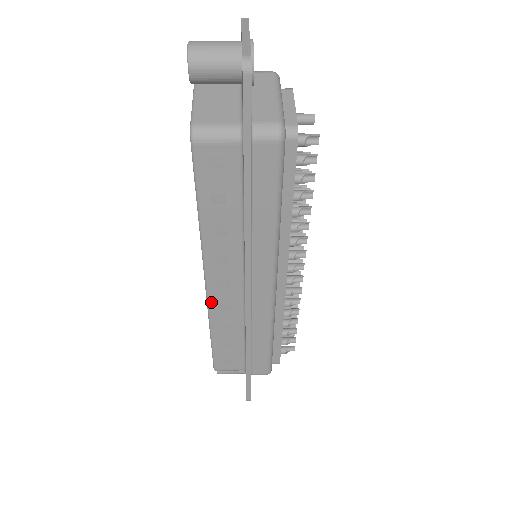
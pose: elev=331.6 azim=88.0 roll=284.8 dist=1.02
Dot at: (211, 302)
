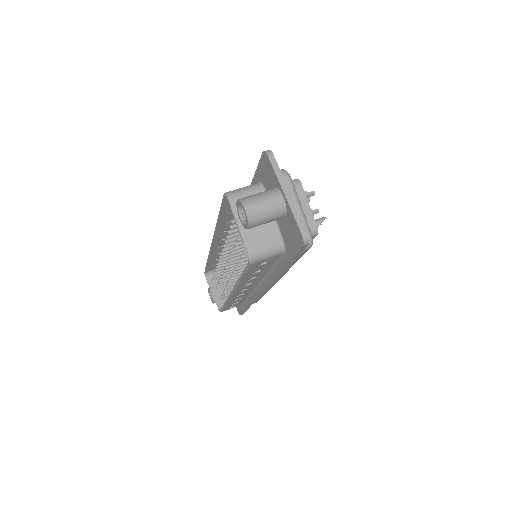
Dot at: (232, 297)
